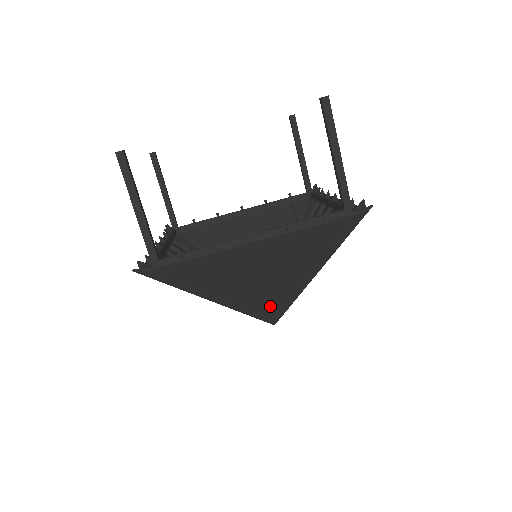
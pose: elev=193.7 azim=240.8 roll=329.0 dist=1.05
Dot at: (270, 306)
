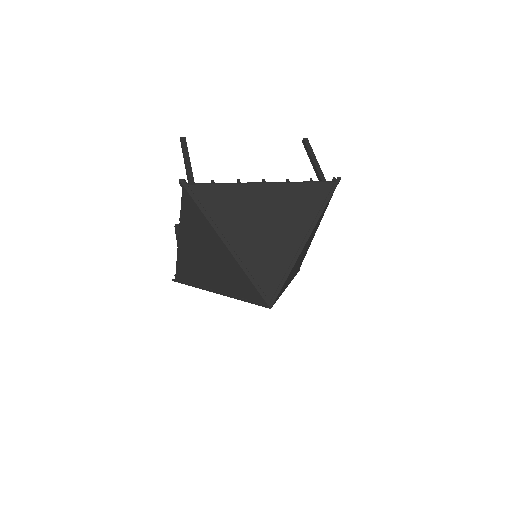
Dot at: (269, 275)
